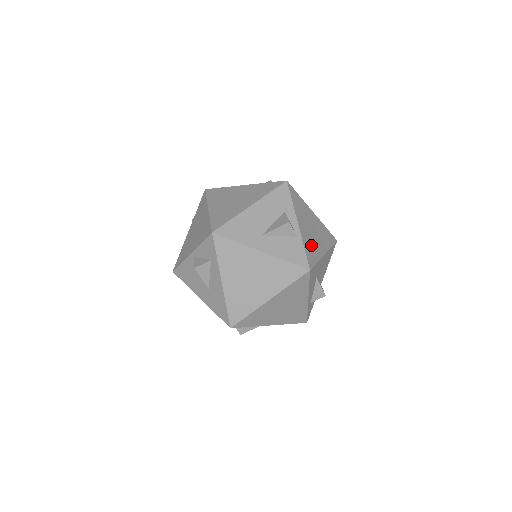
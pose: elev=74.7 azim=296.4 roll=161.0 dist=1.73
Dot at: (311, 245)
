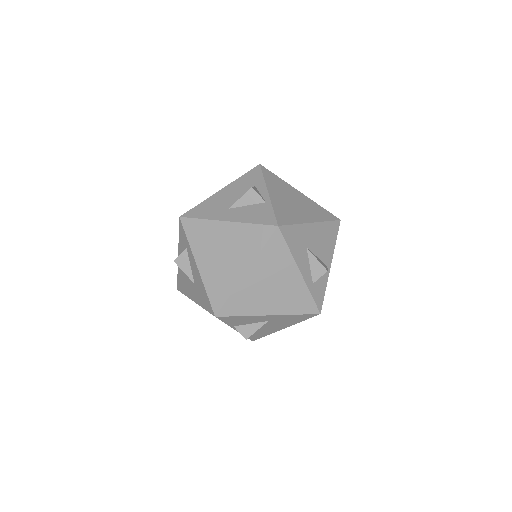
Dot at: (287, 211)
